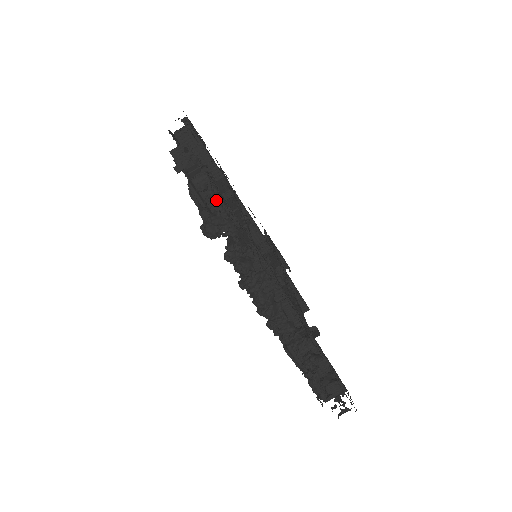
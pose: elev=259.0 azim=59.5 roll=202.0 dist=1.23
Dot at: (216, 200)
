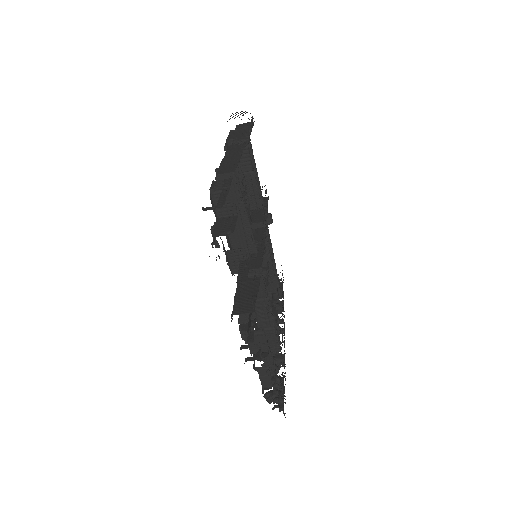
Dot at: occluded
